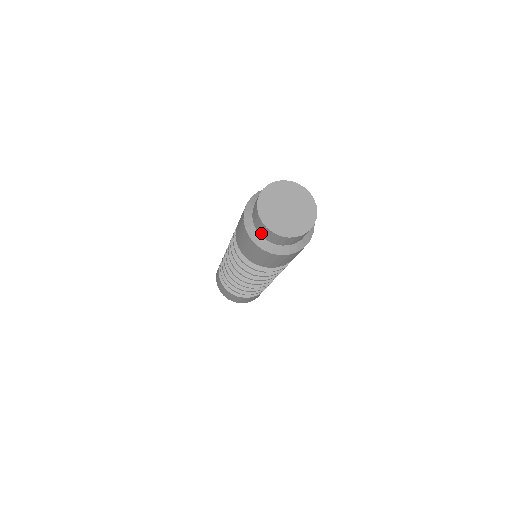
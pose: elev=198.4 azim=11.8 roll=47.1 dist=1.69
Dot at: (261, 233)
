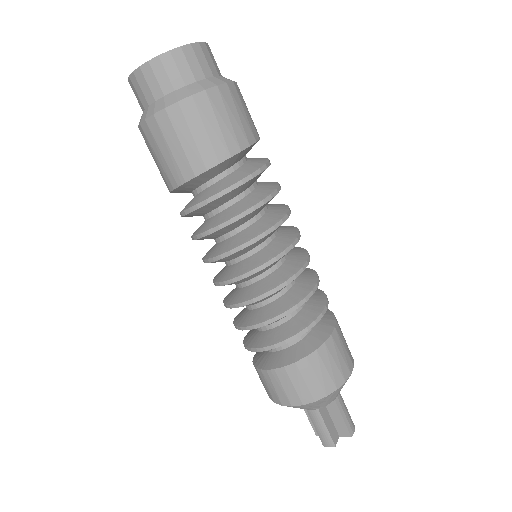
Dot at: (150, 96)
